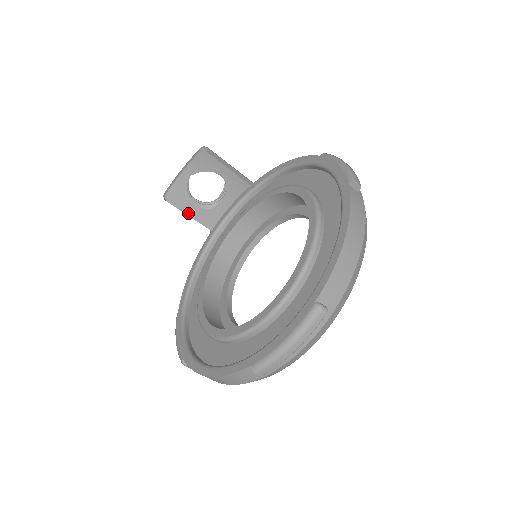
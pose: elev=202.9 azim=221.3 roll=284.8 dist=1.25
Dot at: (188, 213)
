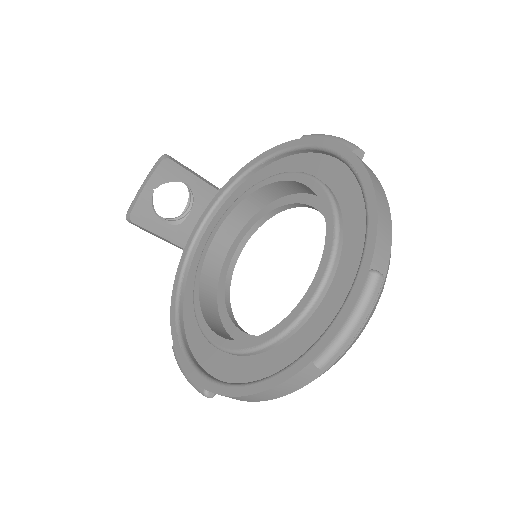
Dot at: (157, 232)
